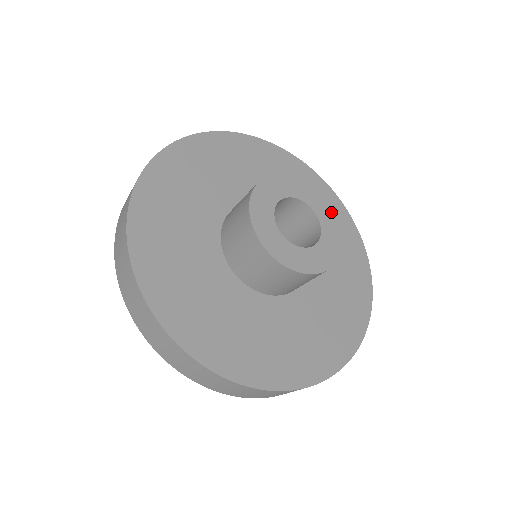
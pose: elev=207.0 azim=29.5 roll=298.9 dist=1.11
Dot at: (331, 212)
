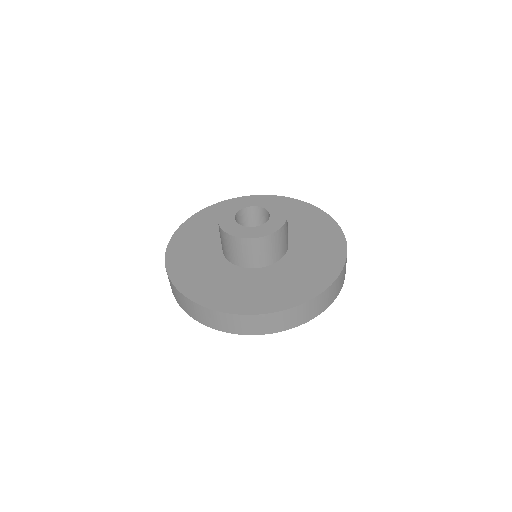
Dot at: (270, 201)
